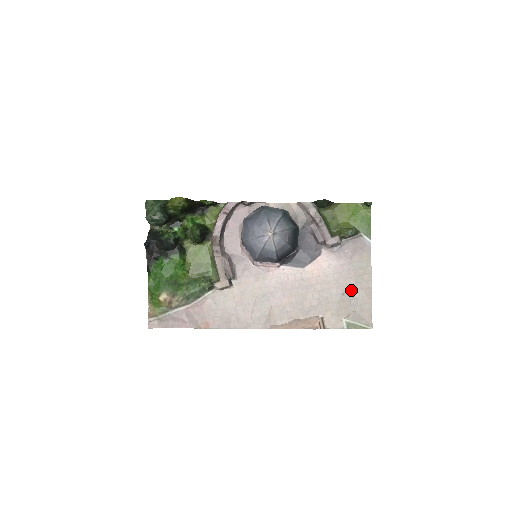
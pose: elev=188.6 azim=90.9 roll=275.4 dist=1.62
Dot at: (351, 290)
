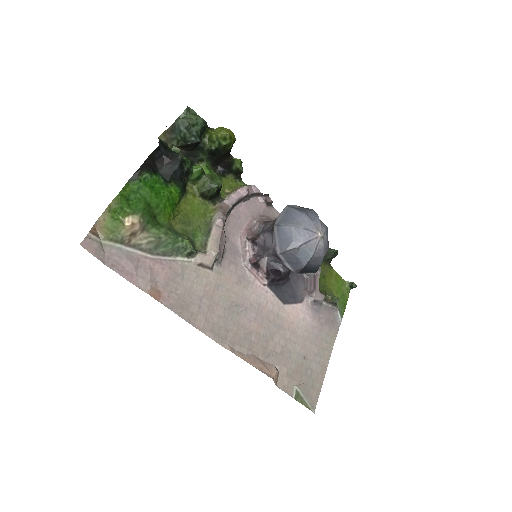
Dot at: (312, 358)
